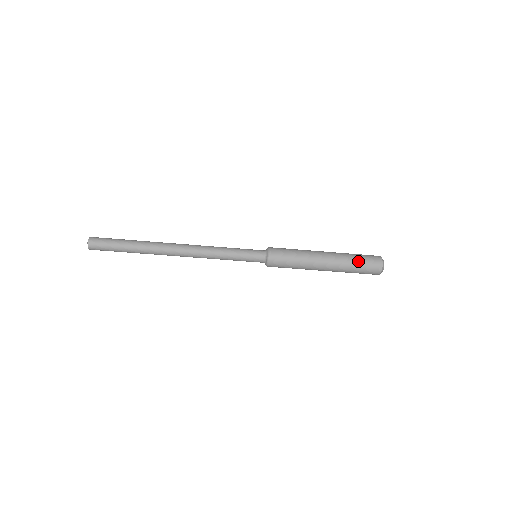
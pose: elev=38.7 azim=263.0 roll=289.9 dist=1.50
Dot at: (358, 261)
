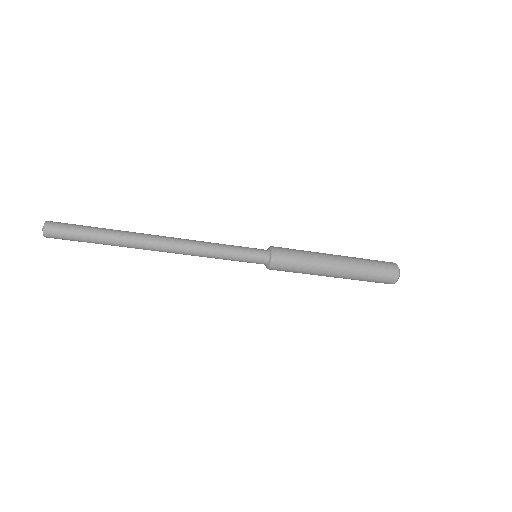
Dot at: (371, 261)
